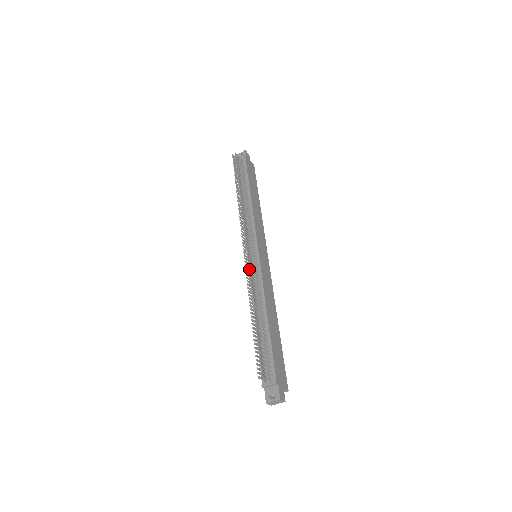
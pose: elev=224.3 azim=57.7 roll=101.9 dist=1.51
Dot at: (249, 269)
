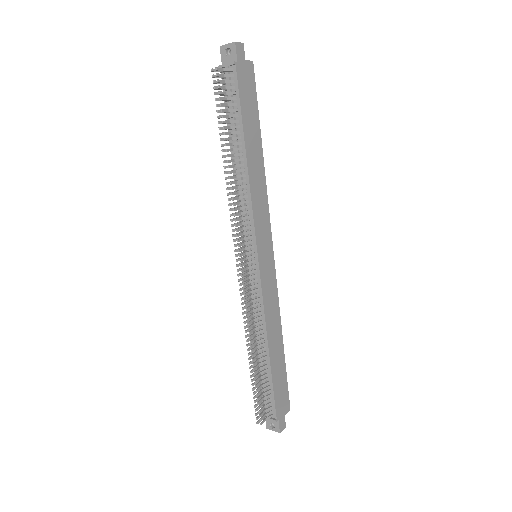
Dot at: (245, 300)
